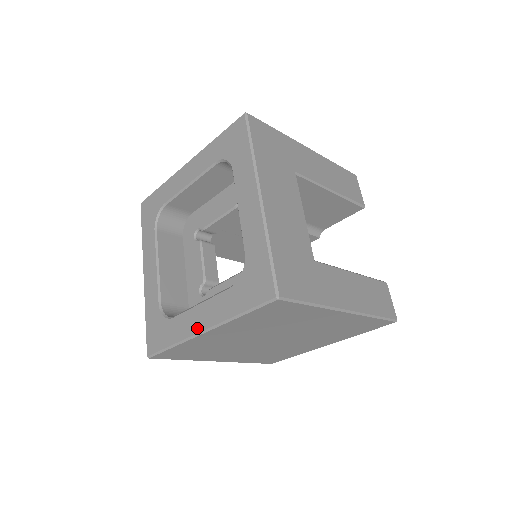
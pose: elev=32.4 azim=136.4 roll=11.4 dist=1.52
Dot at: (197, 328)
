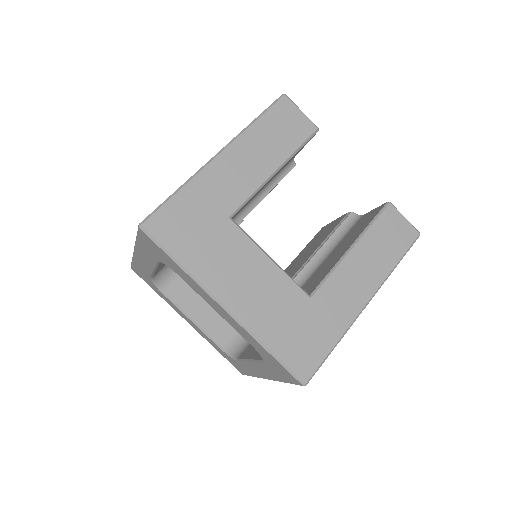
Dot at: (261, 376)
